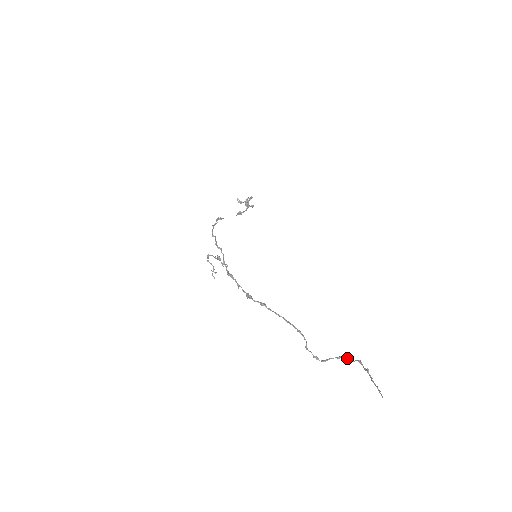
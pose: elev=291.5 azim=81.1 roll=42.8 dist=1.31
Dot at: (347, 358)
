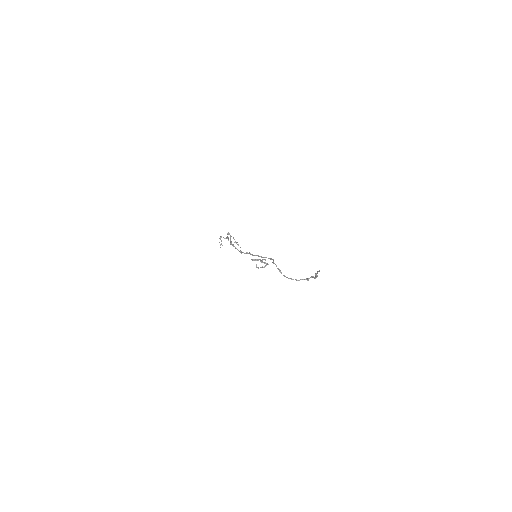
Dot at: (304, 279)
